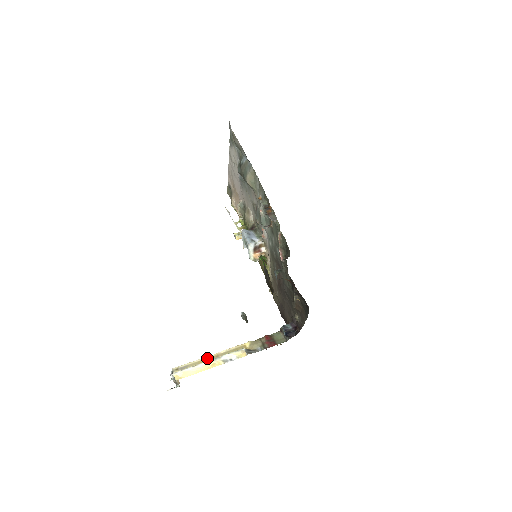
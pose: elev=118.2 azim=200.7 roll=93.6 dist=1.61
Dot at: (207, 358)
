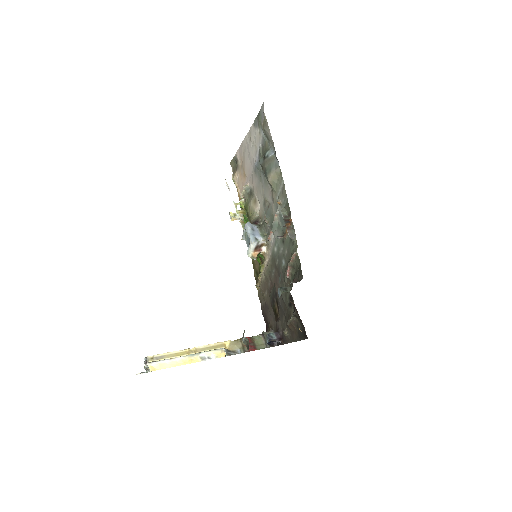
Dot at: (185, 351)
